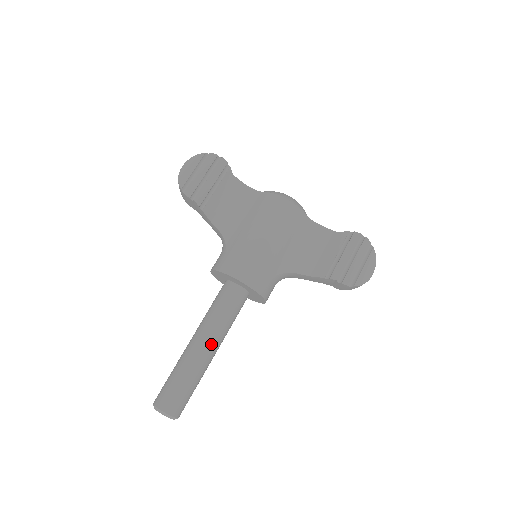
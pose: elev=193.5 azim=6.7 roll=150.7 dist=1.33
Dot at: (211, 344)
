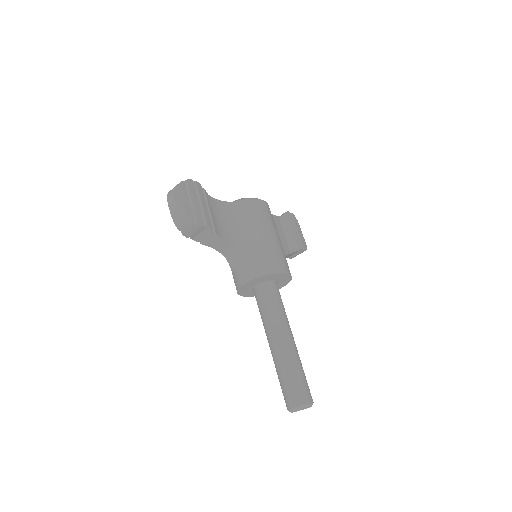
Dot at: (292, 334)
